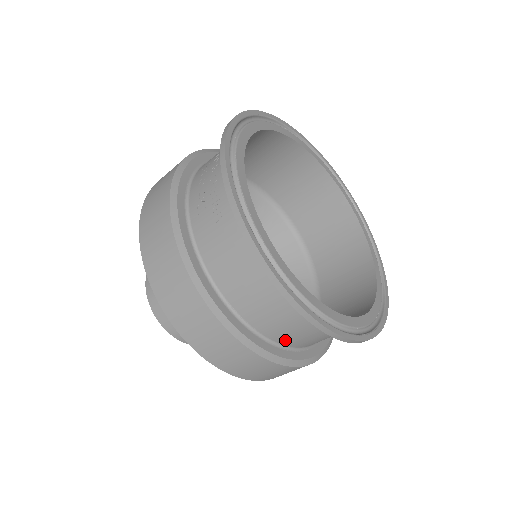
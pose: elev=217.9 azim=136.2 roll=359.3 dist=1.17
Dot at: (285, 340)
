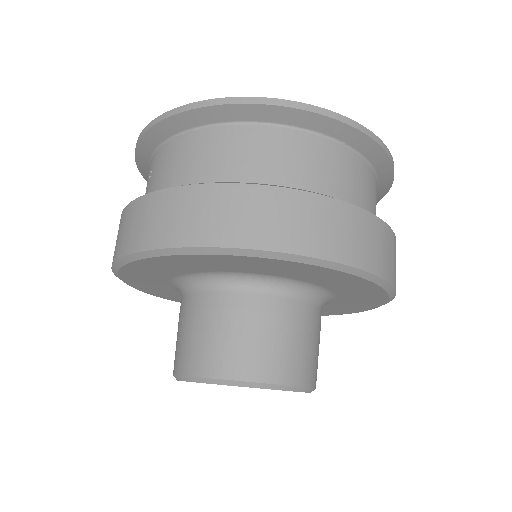
Dot at: (276, 179)
